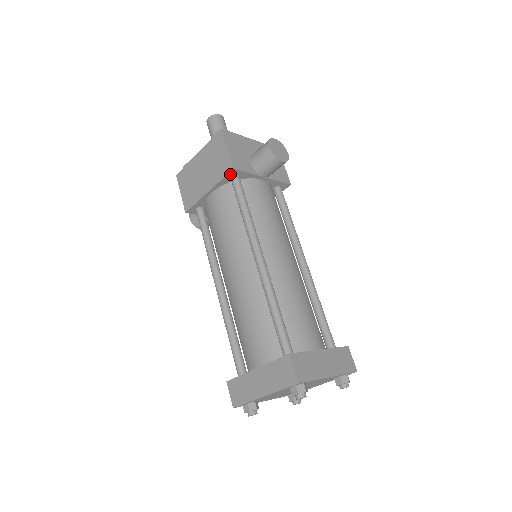
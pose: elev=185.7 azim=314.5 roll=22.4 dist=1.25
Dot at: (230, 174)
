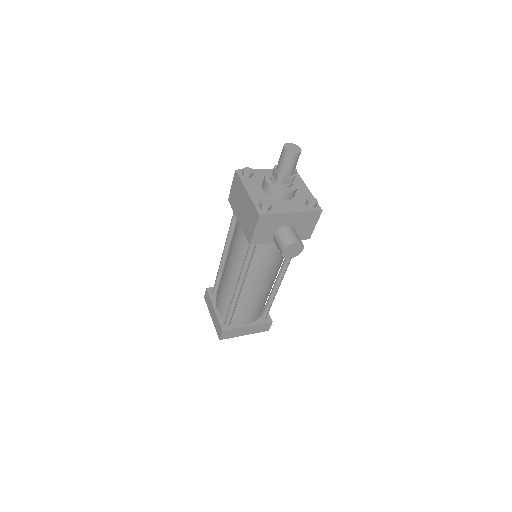
Dot at: occluded
